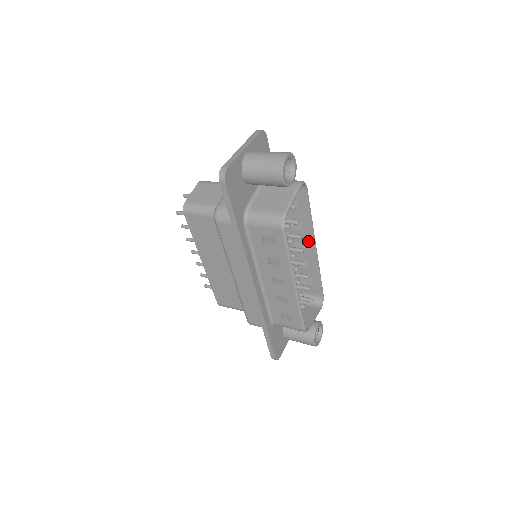
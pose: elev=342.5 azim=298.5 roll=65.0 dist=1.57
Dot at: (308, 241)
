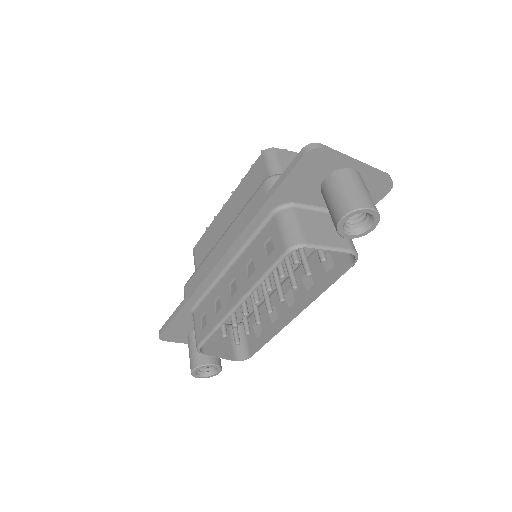
Dot at: (298, 304)
